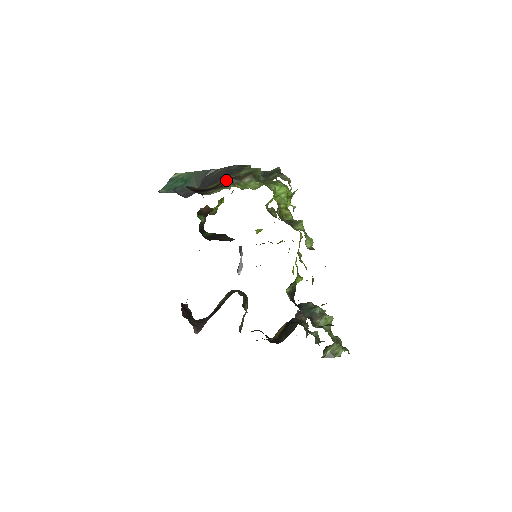
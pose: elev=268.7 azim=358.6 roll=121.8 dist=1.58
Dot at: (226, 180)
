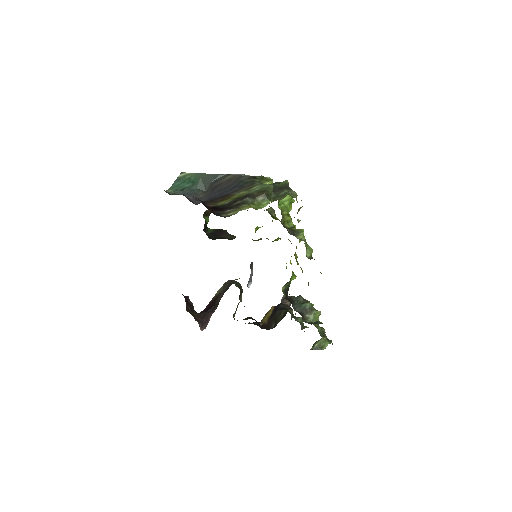
Dot at: (240, 197)
